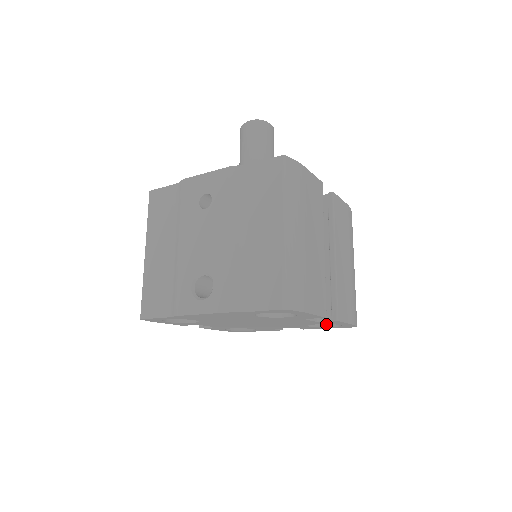
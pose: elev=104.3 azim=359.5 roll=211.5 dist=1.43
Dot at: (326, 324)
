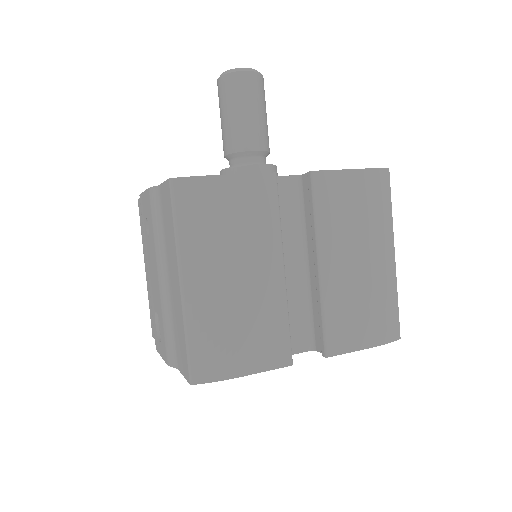
Dot at: occluded
